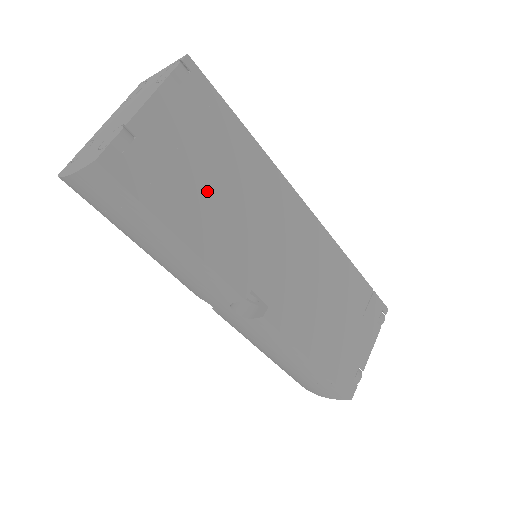
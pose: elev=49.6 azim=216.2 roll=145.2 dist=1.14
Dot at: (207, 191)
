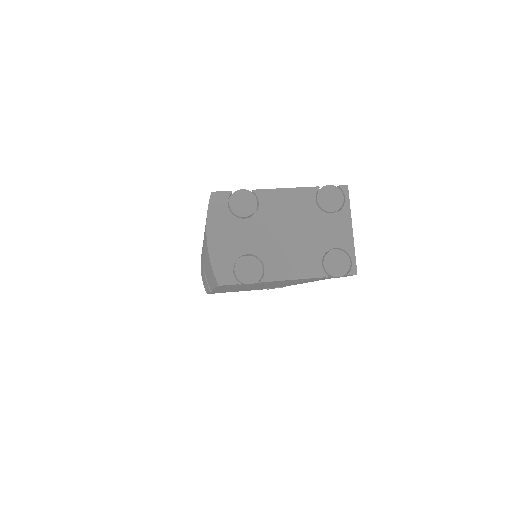
Dot at: occluded
